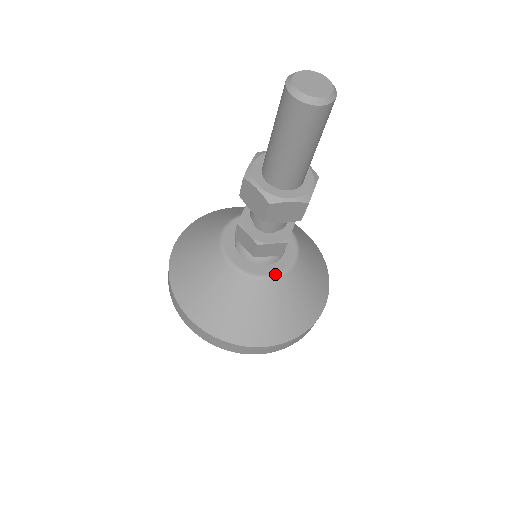
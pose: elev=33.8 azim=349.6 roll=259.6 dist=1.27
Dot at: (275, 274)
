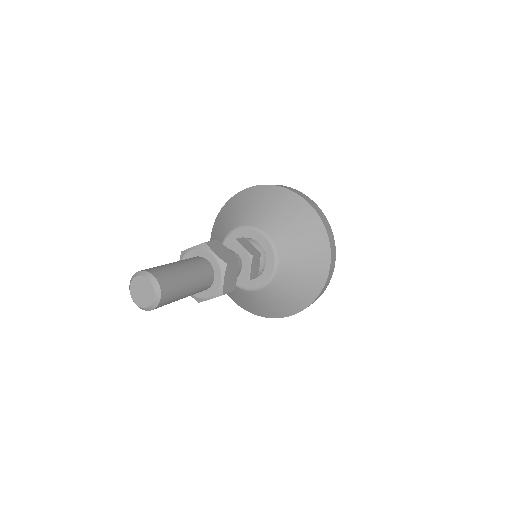
Dot at: occluded
